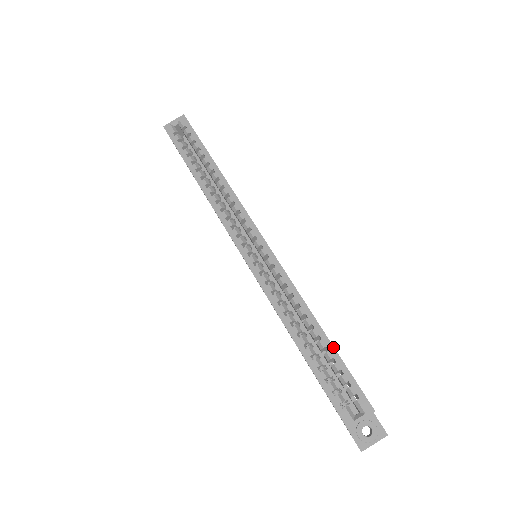
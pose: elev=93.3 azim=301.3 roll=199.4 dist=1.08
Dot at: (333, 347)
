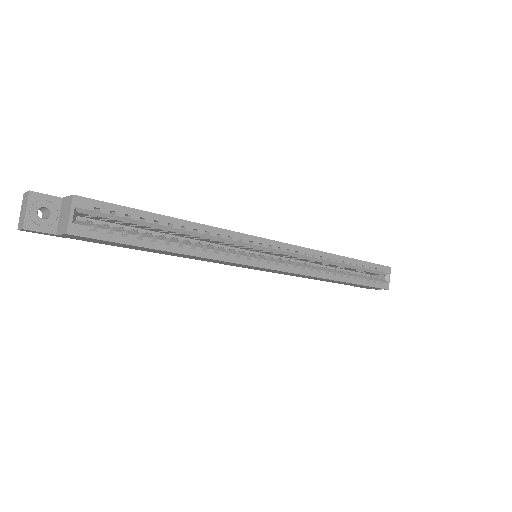
Dot at: (359, 260)
